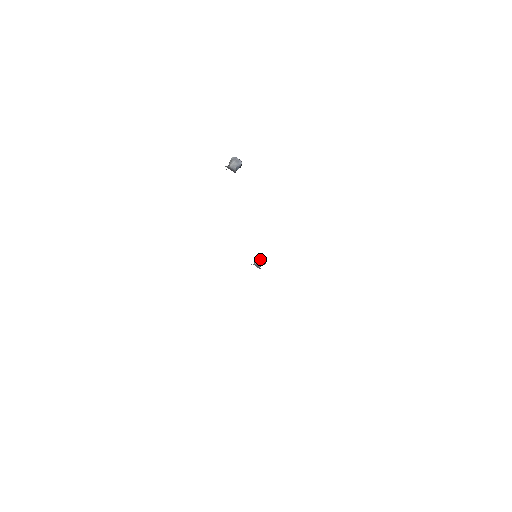
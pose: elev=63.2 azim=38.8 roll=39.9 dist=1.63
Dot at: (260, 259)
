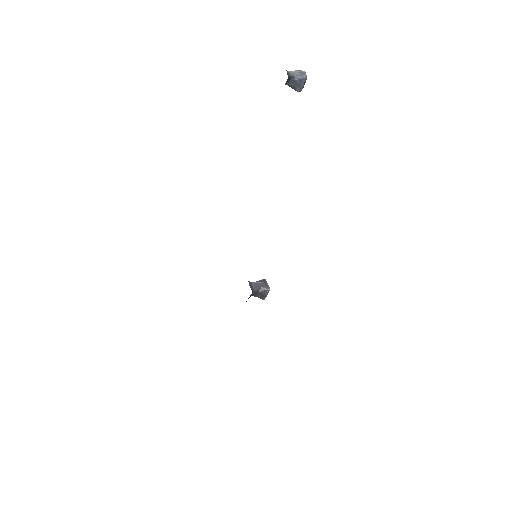
Dot at: (262, 282)
